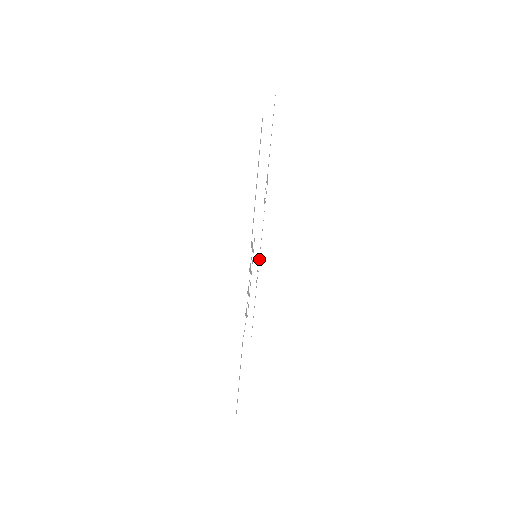
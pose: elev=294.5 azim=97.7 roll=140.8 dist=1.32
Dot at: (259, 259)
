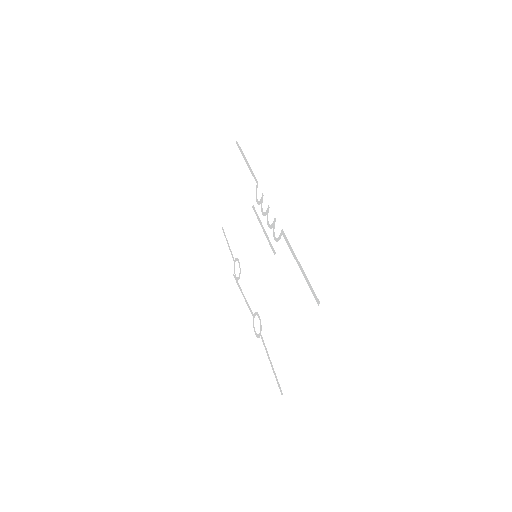
Dot at: (253, 322)
